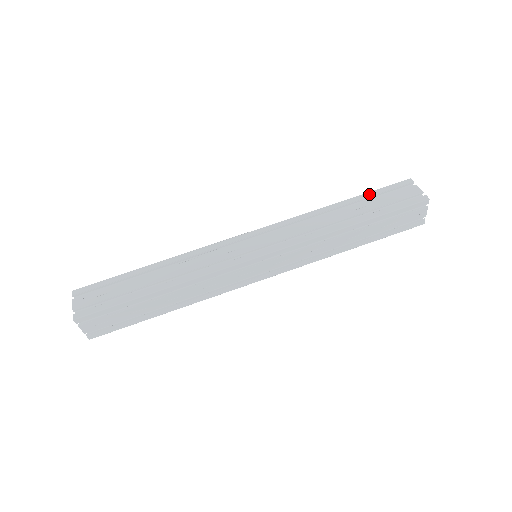
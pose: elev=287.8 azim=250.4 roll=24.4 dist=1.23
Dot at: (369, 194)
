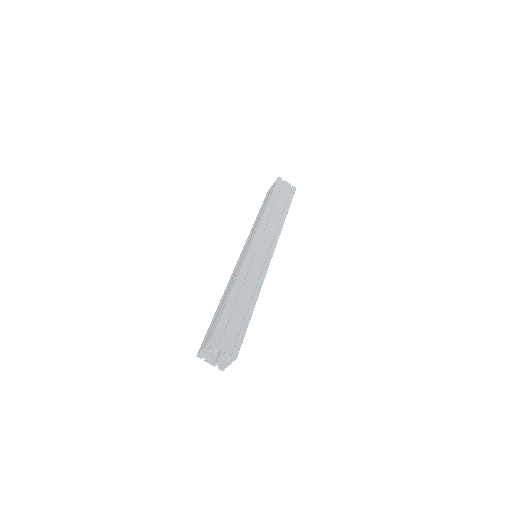
Dot at: (262, 205)
